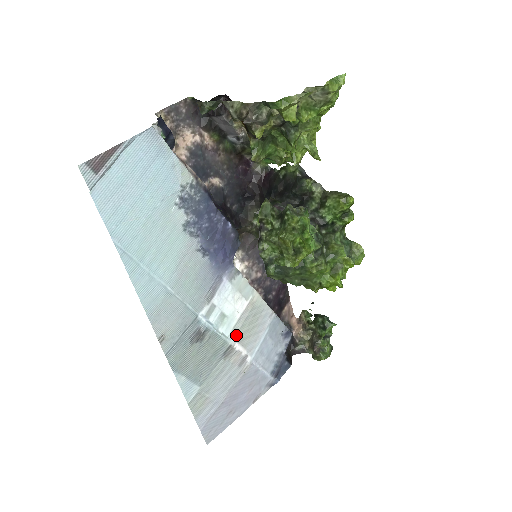
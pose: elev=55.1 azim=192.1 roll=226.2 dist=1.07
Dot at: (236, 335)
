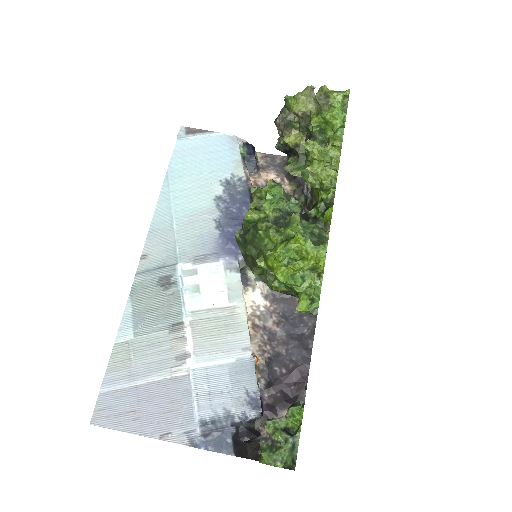
Dot at: (195, 320)
